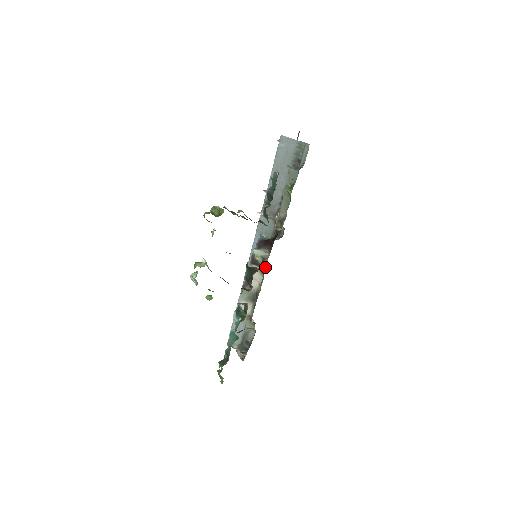
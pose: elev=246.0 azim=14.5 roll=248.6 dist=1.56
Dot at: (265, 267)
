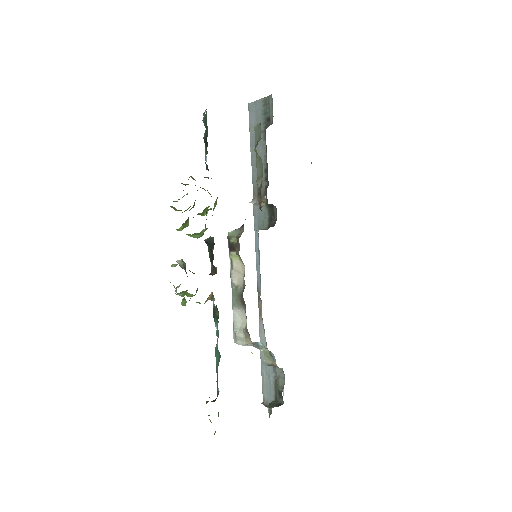
Dot at: (239, 247)
